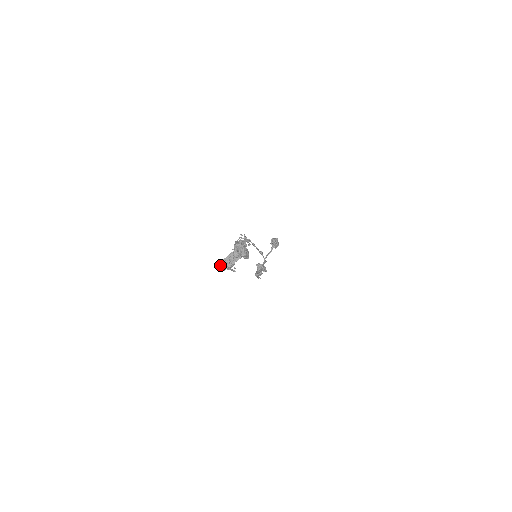
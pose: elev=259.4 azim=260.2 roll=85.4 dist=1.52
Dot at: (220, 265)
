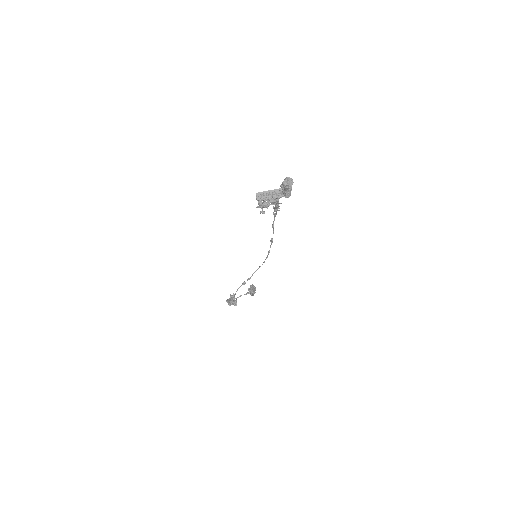
Dot at: (260, 194)
